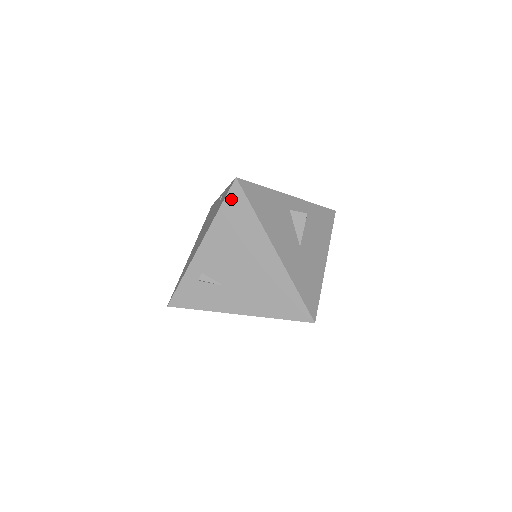
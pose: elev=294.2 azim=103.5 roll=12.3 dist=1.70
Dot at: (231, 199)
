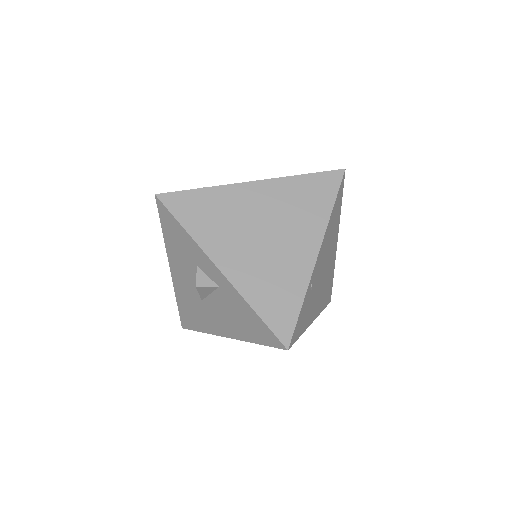
Dot at: occluded
